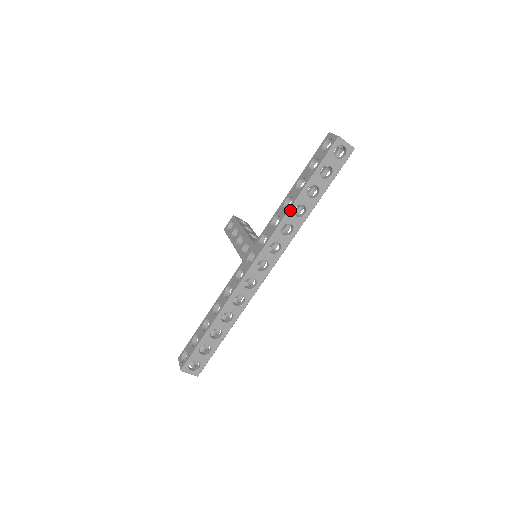
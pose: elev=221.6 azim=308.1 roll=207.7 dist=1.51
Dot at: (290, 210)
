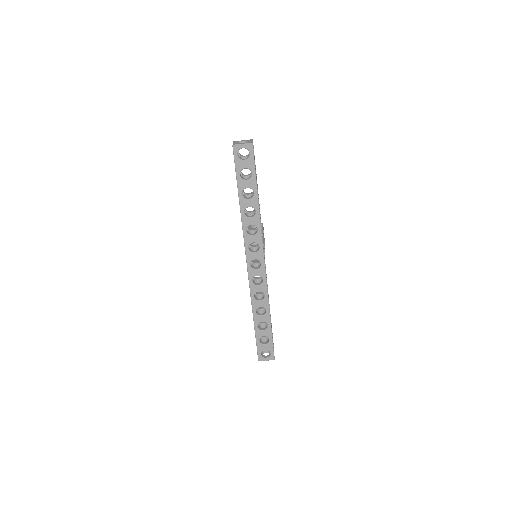
Dot at: (242, 217)
